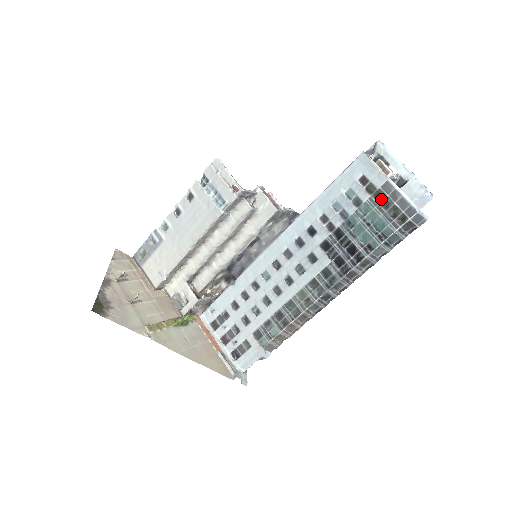
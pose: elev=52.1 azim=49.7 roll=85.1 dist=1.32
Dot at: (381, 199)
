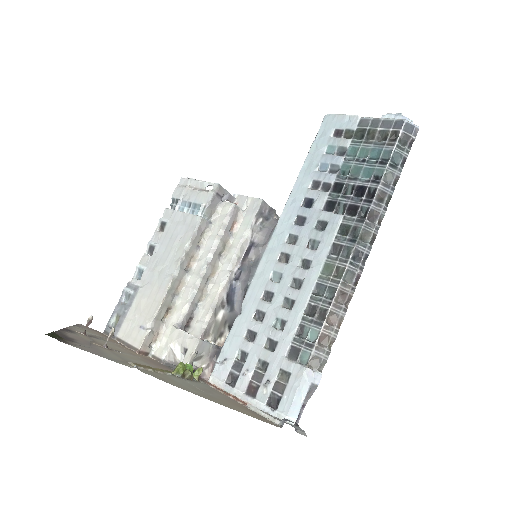
Dot at: (363, 135)
